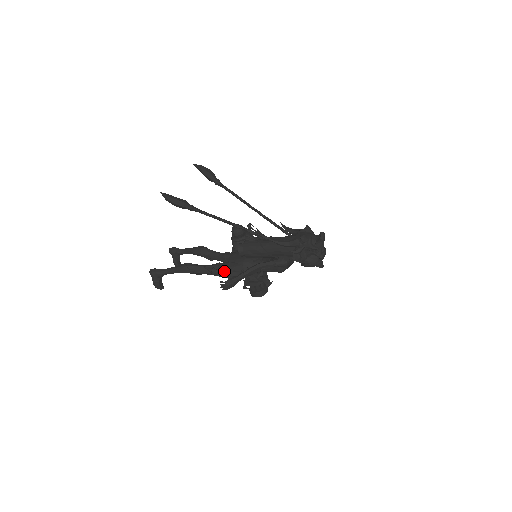
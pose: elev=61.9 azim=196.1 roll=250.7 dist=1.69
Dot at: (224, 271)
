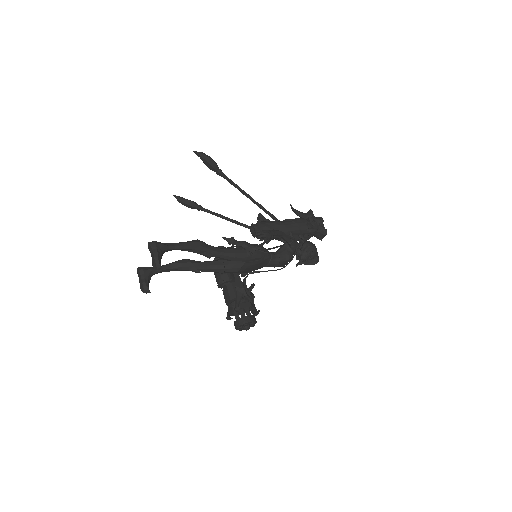
Dot at: (245, 242)
